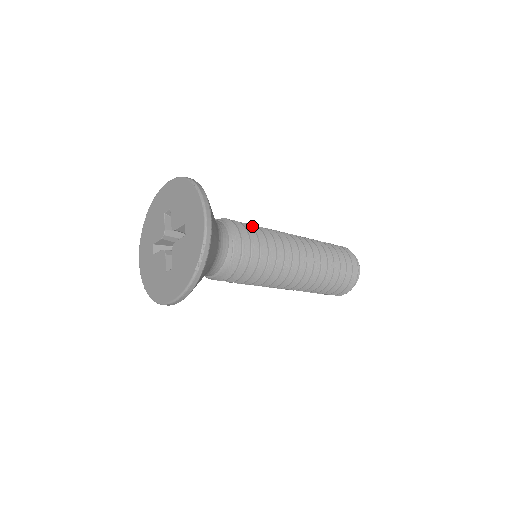
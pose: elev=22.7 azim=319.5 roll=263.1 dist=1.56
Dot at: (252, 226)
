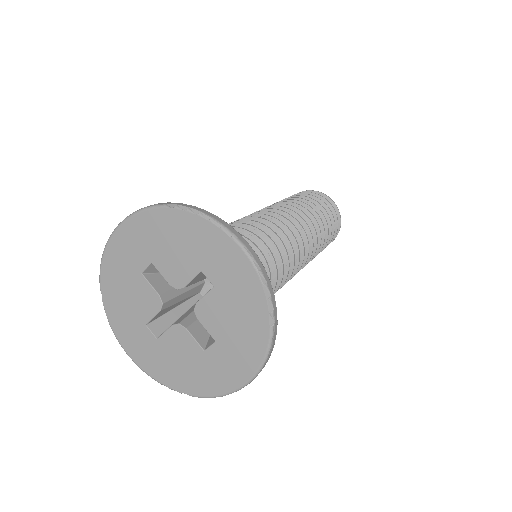
Dot at: occluded
